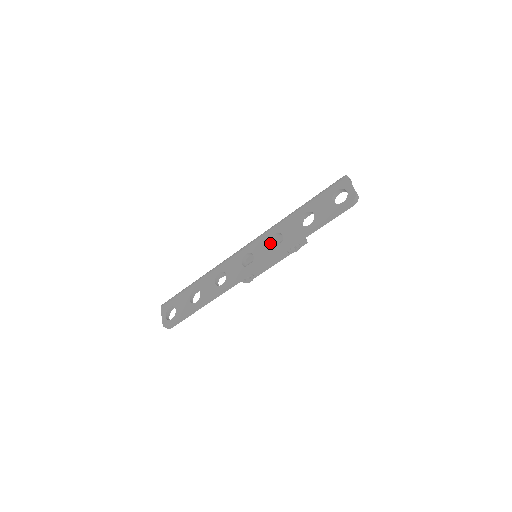
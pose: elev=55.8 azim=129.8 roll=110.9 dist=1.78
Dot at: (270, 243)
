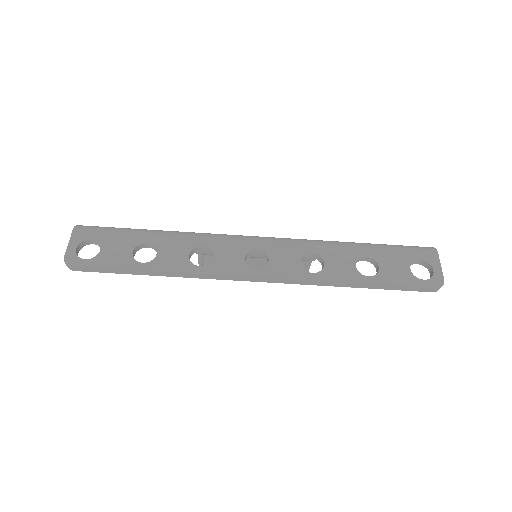
Dot at: (301, 260)
